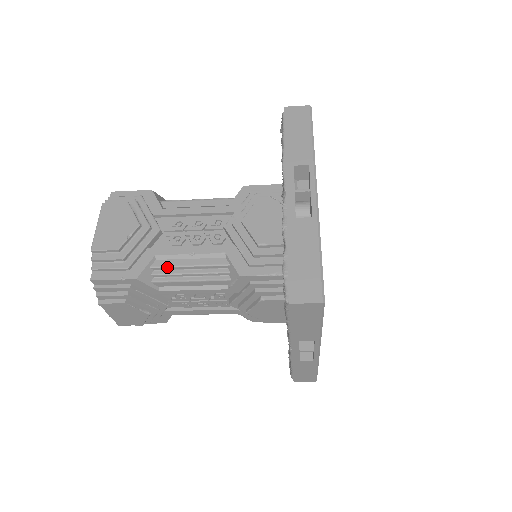
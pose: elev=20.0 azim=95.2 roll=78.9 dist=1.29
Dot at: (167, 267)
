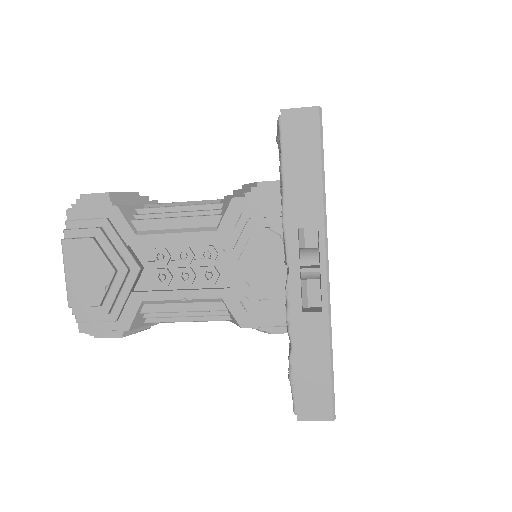
Dot at: (158, 313)
